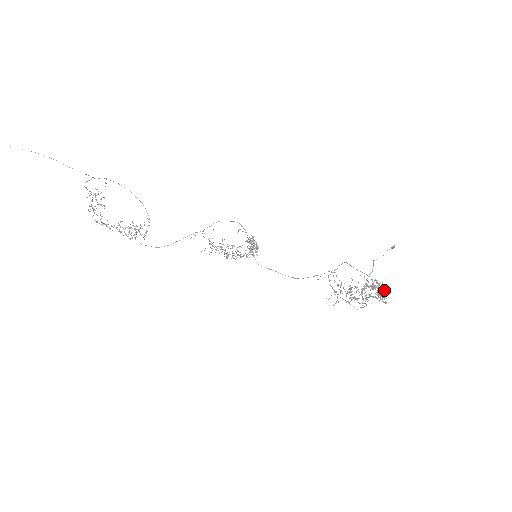
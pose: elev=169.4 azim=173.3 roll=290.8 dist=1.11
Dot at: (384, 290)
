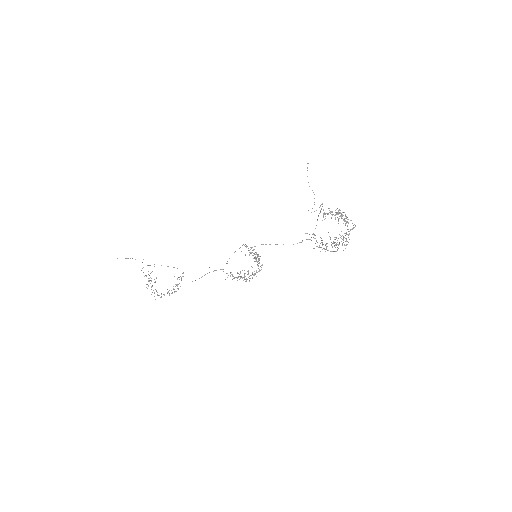
Dot at: occluded
